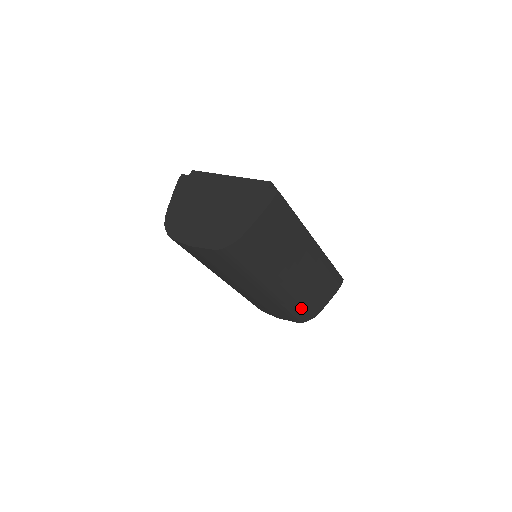
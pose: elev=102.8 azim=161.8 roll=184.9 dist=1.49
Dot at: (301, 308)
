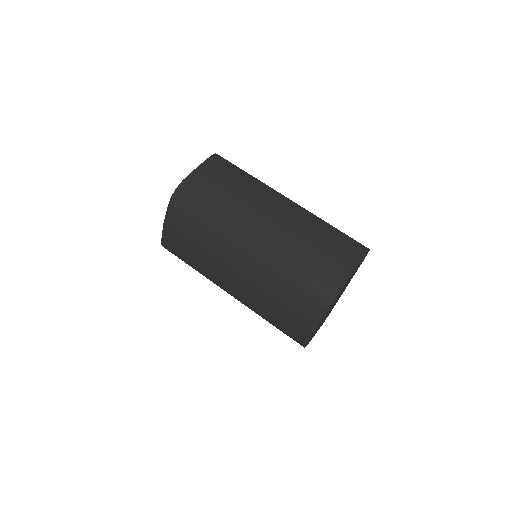
Dot at: (307, 272)
